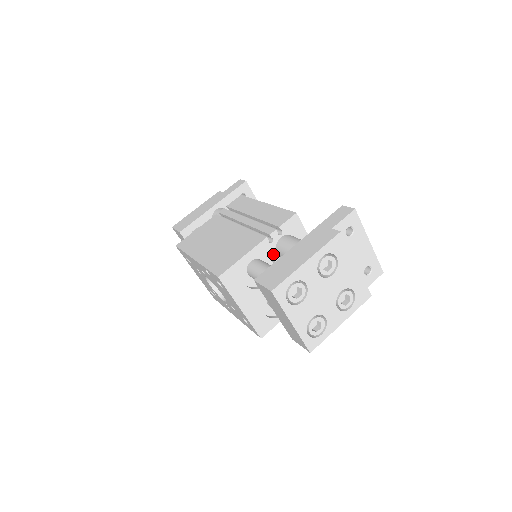
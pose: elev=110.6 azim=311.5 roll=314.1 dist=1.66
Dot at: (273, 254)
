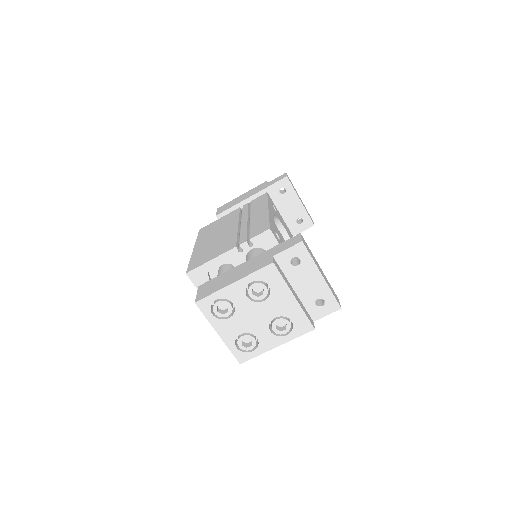
Dot at: occluded
